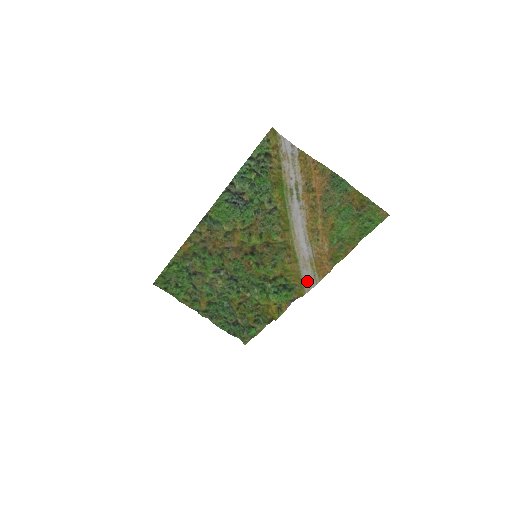
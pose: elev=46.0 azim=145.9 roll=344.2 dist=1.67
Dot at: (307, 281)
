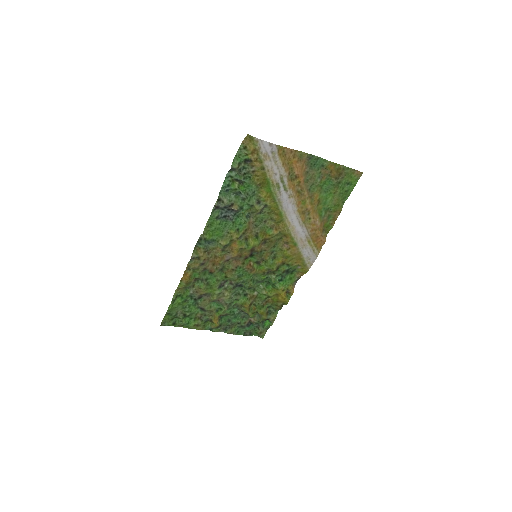
Dot at: (308, 258)
